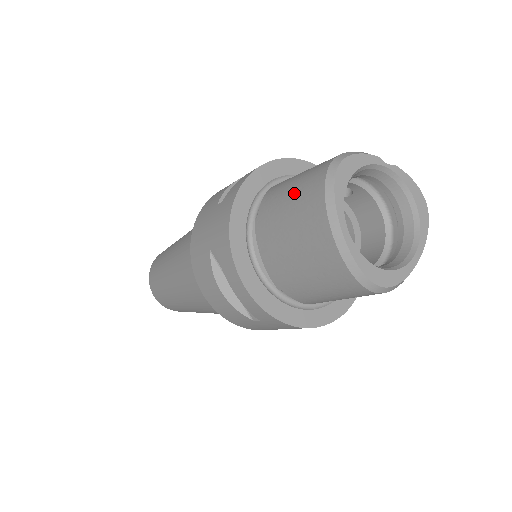
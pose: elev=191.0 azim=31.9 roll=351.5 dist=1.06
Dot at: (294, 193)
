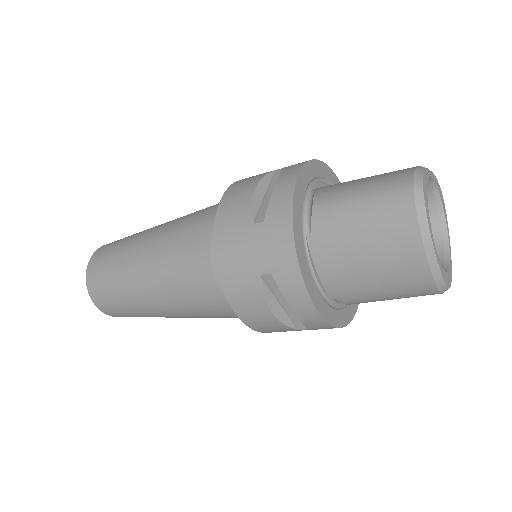
Dot at: (369, 215)
